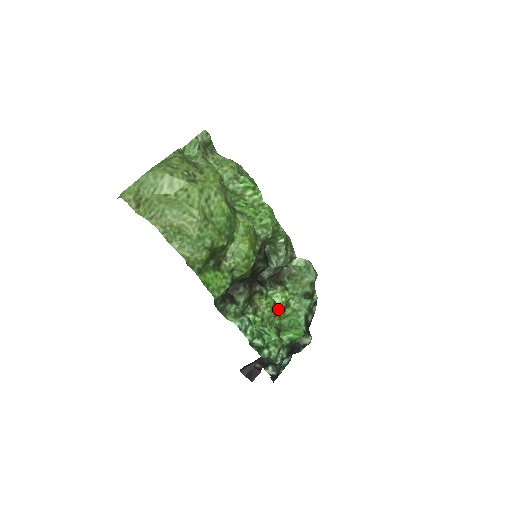
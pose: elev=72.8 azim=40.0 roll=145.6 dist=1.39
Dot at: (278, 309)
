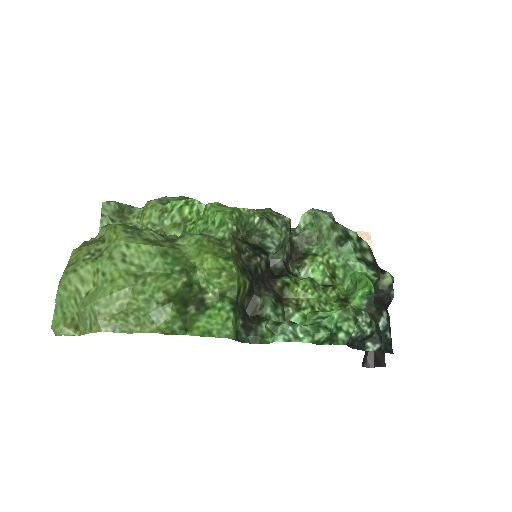
Dot at: (326, 281)
